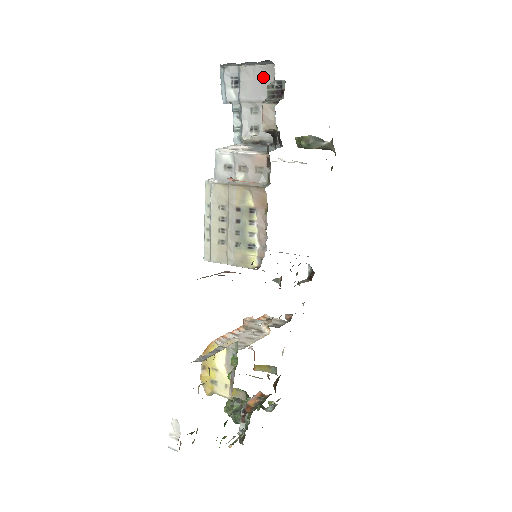
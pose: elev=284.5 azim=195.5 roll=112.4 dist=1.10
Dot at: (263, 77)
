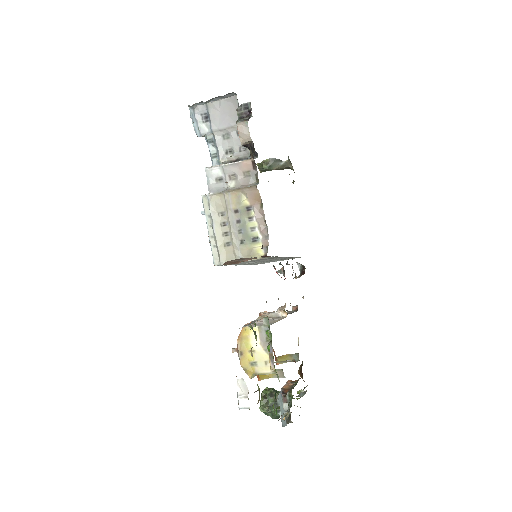
Dot at: (228, 108)
